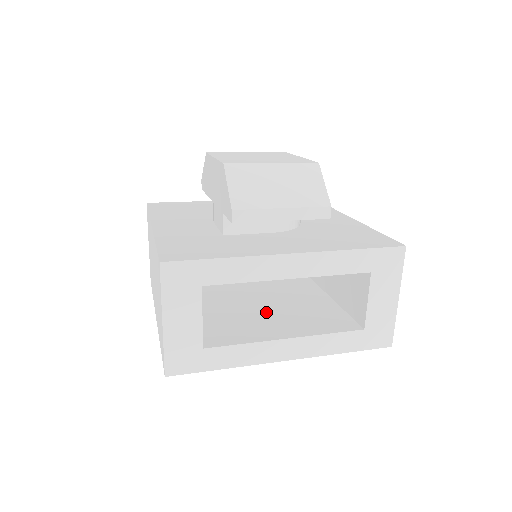
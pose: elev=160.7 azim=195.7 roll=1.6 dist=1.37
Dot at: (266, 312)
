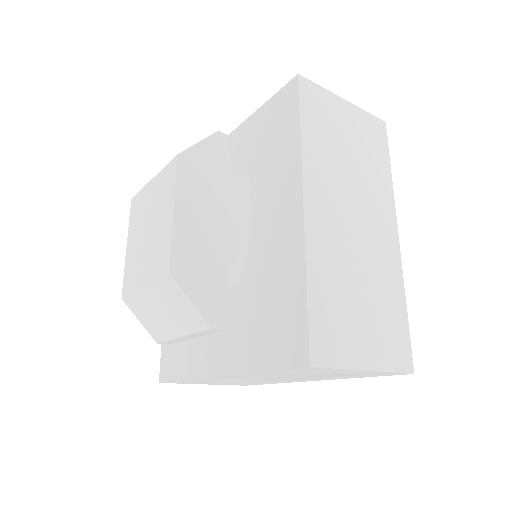
Dot at: occluded
